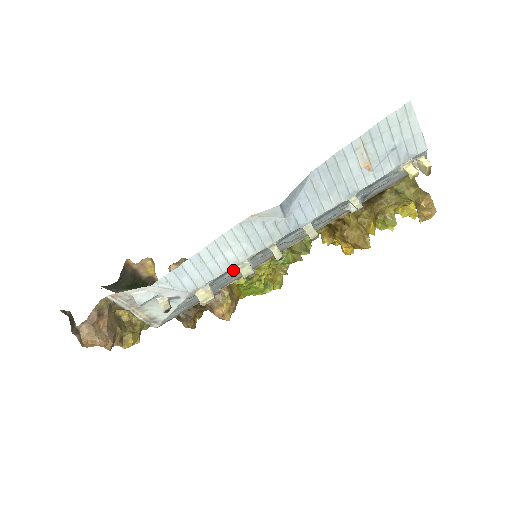
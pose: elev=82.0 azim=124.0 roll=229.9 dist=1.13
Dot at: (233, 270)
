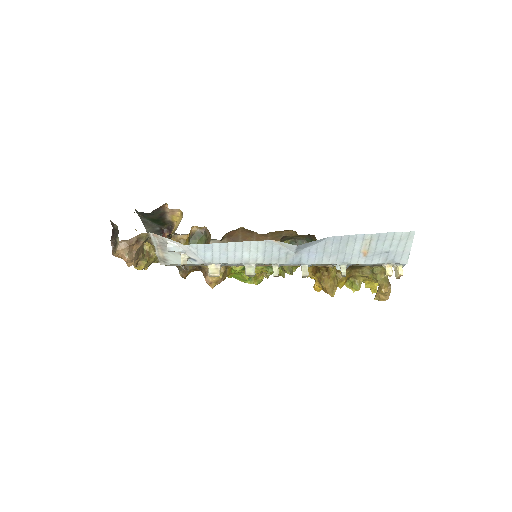
Dot at: occluded
